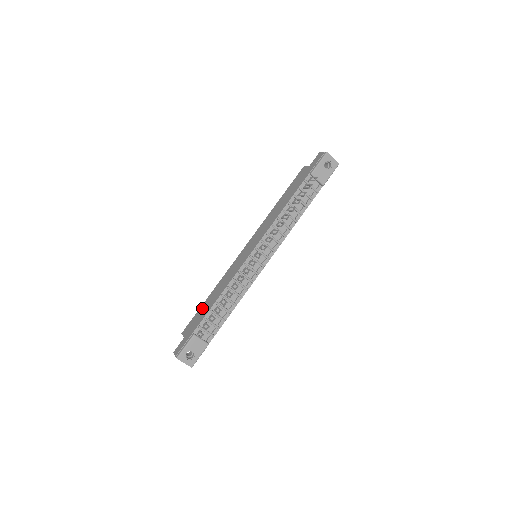
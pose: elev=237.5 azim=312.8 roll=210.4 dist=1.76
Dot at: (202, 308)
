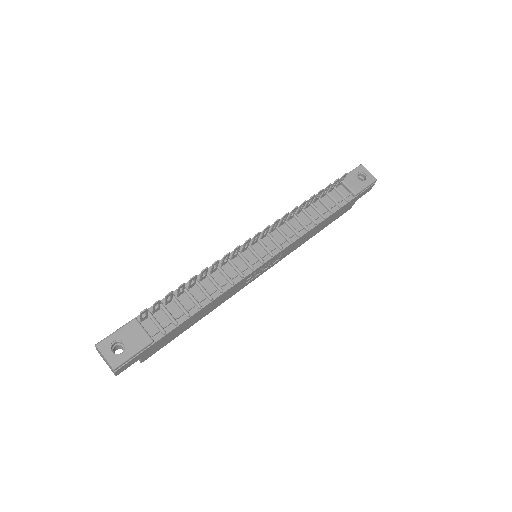
Dot at: occluded
